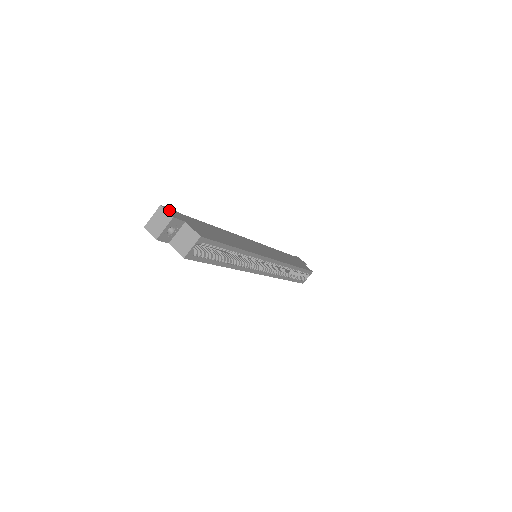
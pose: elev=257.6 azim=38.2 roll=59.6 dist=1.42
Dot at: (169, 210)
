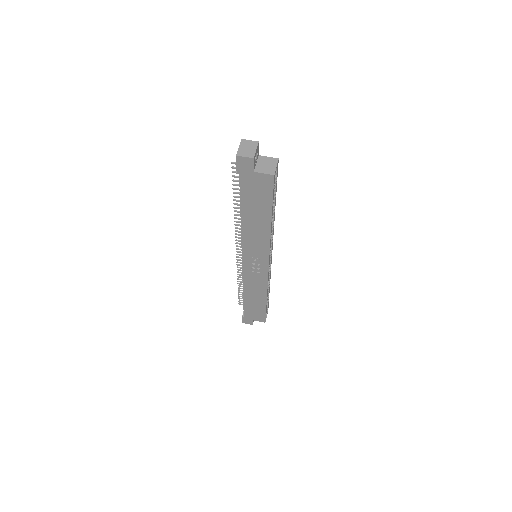
Dot at: occluded
